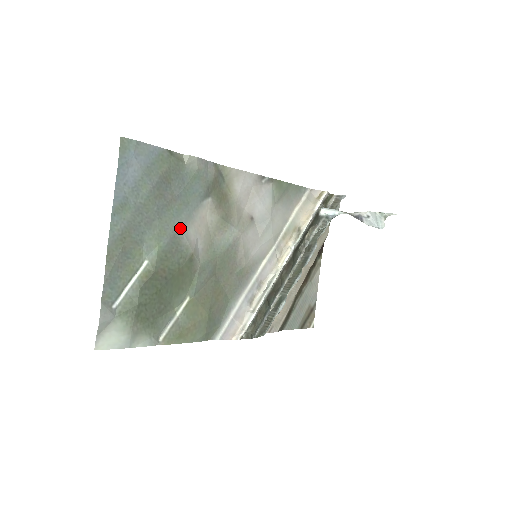
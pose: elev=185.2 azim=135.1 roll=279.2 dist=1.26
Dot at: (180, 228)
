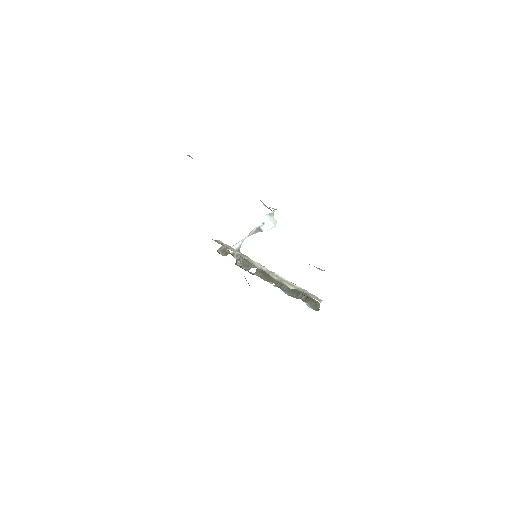
Dot at: occluded
